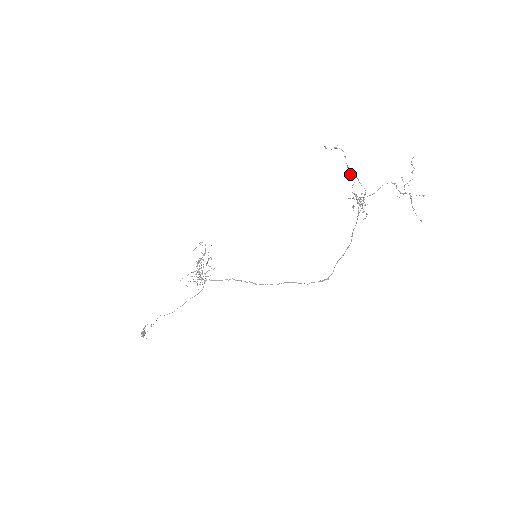
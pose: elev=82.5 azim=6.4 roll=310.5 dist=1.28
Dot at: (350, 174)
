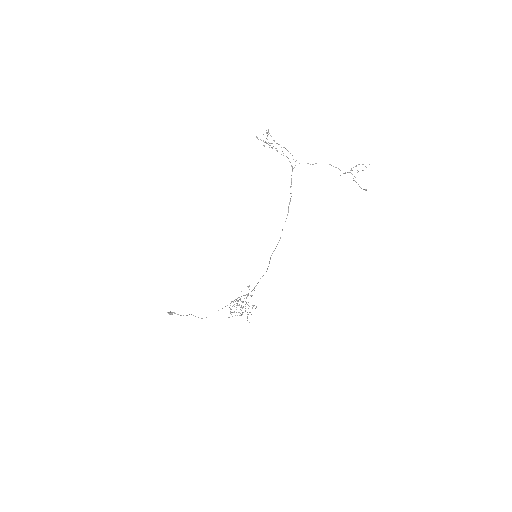
Dot at: occluded
